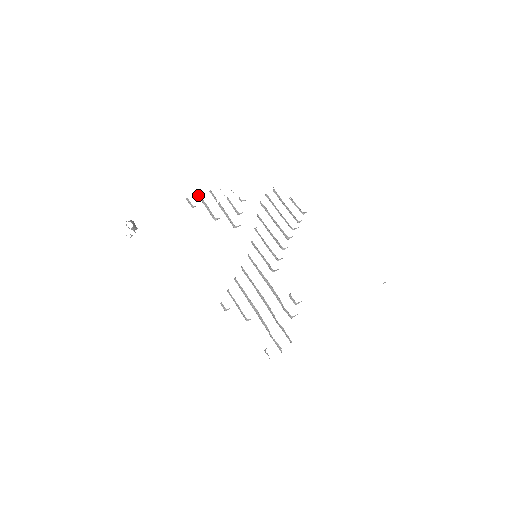
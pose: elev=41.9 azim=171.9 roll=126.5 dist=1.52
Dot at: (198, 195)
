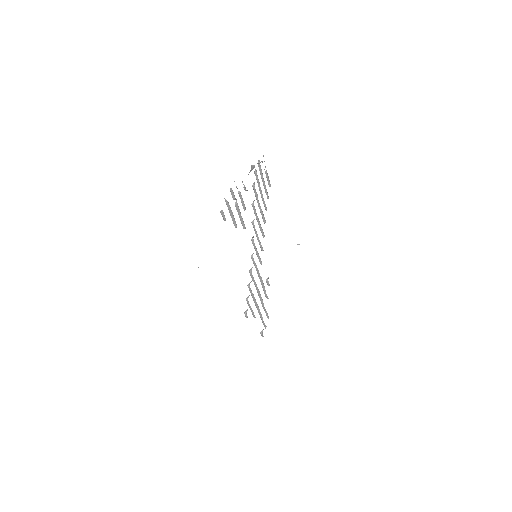
Dot at: (226, 200)
